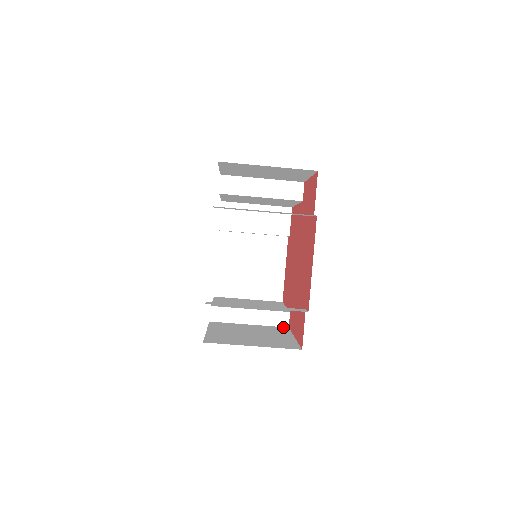
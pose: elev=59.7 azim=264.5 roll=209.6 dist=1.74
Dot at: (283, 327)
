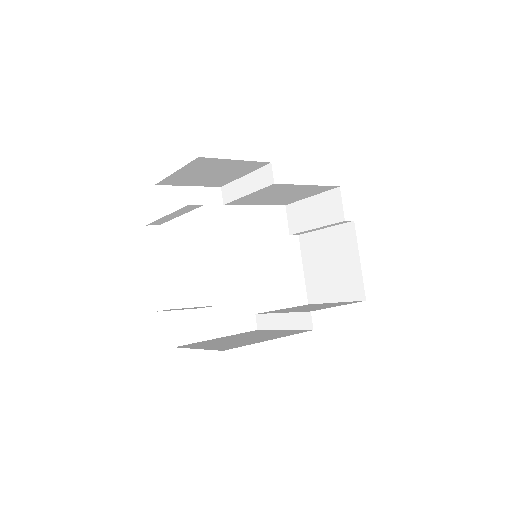
Dot at: (307, 330)
